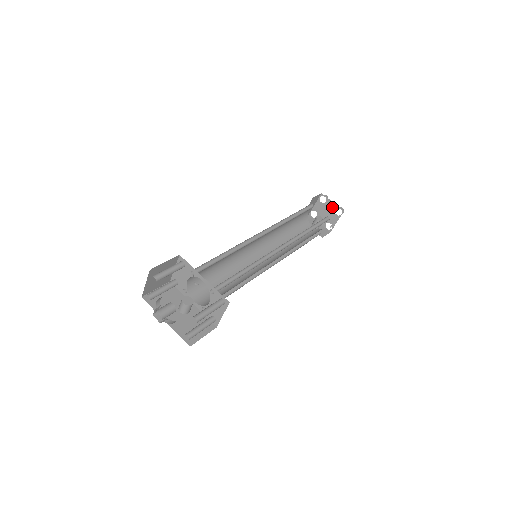
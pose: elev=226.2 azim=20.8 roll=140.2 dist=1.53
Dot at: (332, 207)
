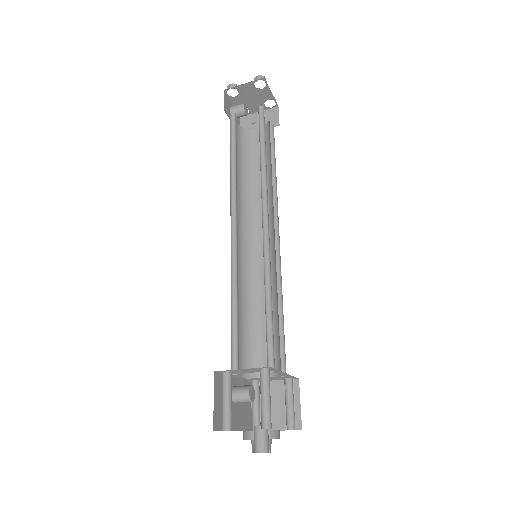
Dot at: (266, 97)
